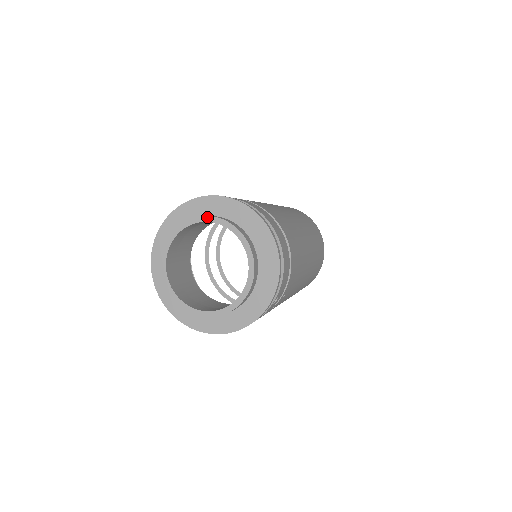
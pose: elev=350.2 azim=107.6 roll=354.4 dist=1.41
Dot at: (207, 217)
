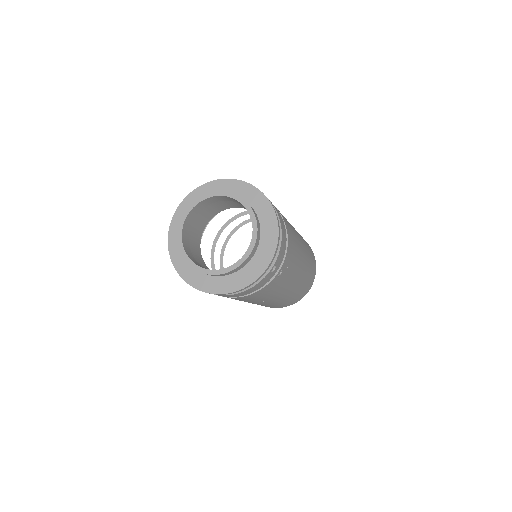
Dot at: (220, 192)
